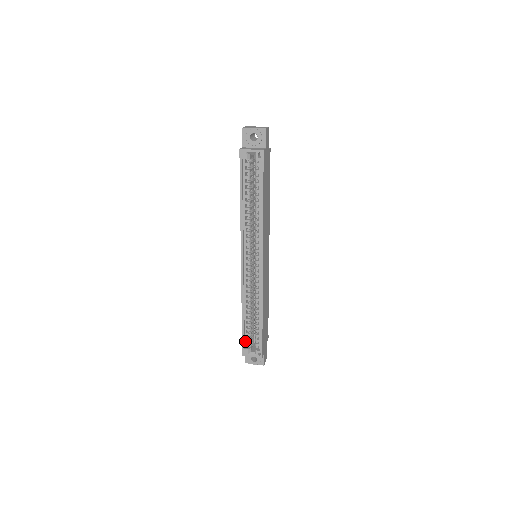
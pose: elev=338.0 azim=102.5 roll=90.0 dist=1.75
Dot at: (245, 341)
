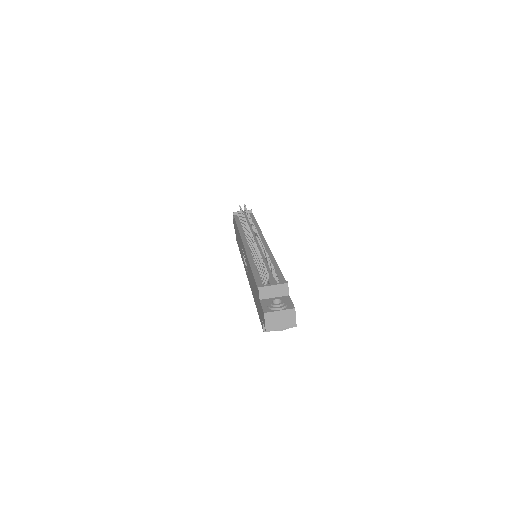
Dot at: occluded
